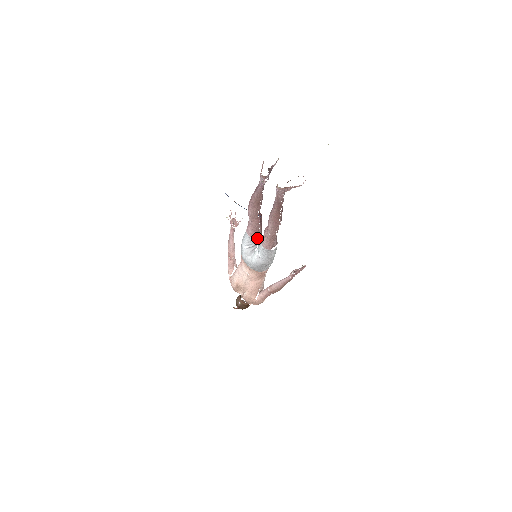
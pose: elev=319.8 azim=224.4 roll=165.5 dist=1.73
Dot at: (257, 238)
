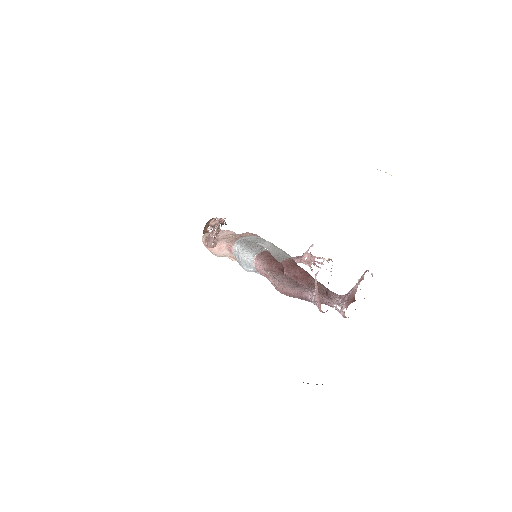
Dot at: occluded
